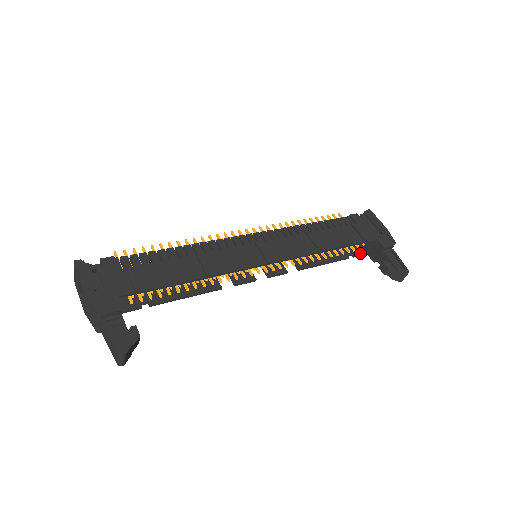
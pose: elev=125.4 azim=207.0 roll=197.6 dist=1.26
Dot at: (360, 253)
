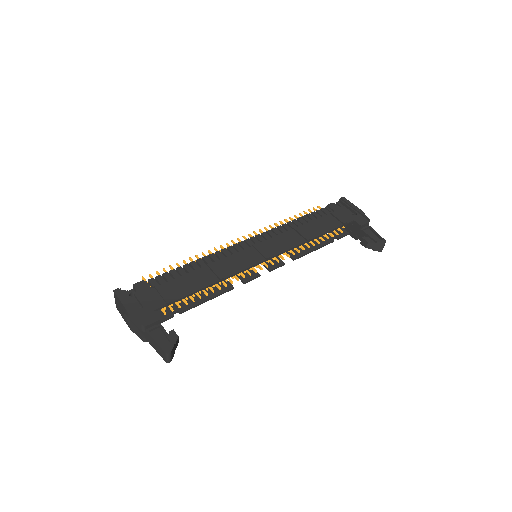
Dot at: (343, 235)
